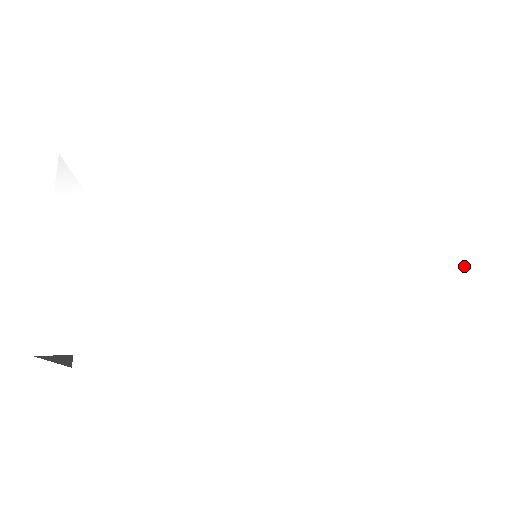
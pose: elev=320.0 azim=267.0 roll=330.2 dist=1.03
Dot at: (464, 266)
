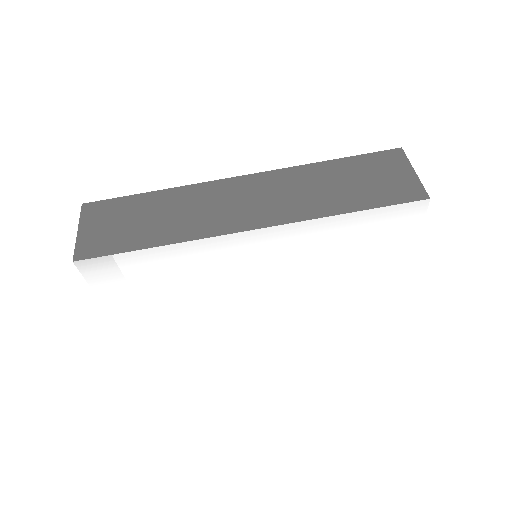
Dot at: (408, 273)
